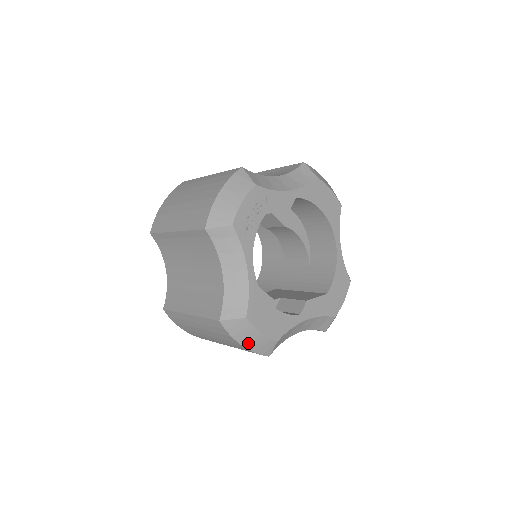
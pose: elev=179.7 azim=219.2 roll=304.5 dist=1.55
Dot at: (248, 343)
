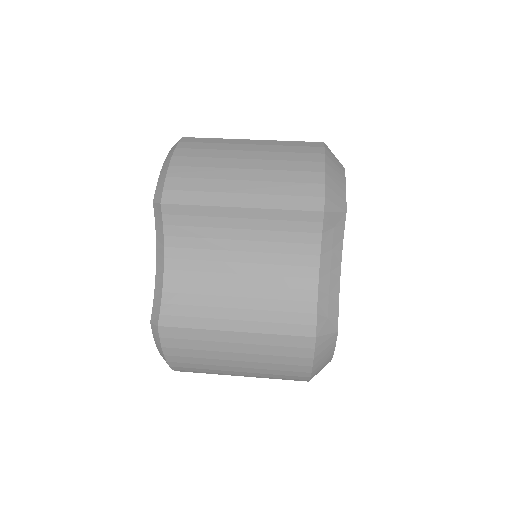
Dot at: (317, 365)
